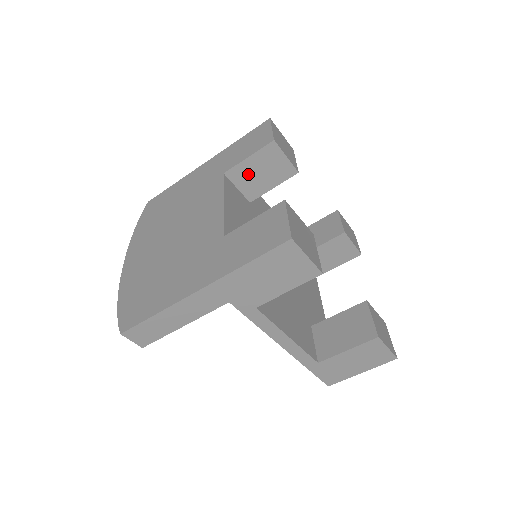
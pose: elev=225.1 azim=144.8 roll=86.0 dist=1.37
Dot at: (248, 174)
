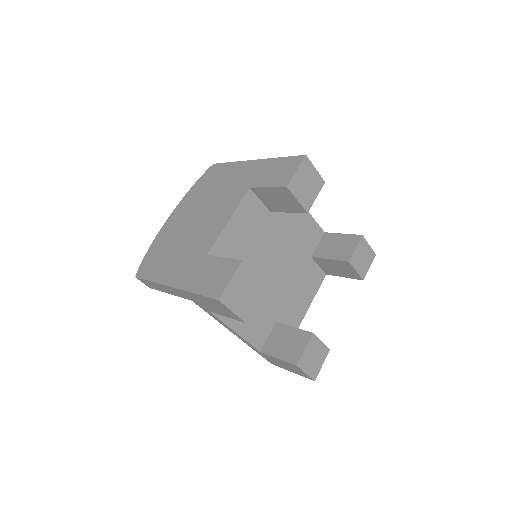
Dot at: (268, 196)
